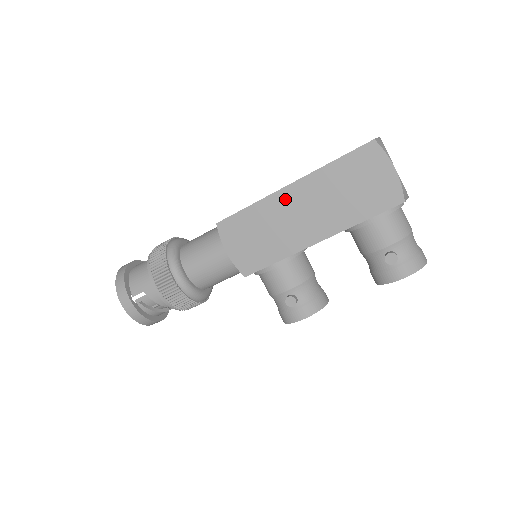
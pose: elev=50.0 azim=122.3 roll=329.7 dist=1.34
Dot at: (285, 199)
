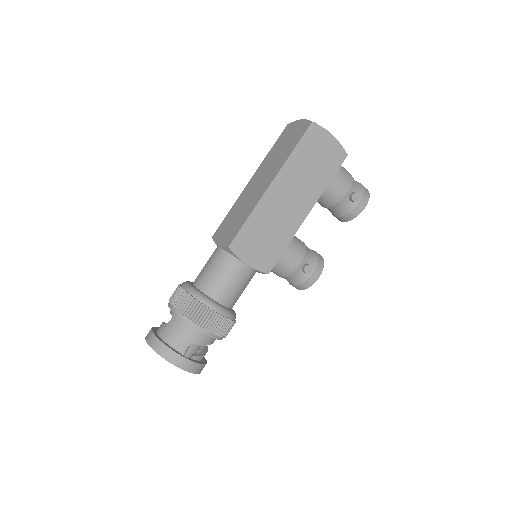
Dot at: (272, 197)
